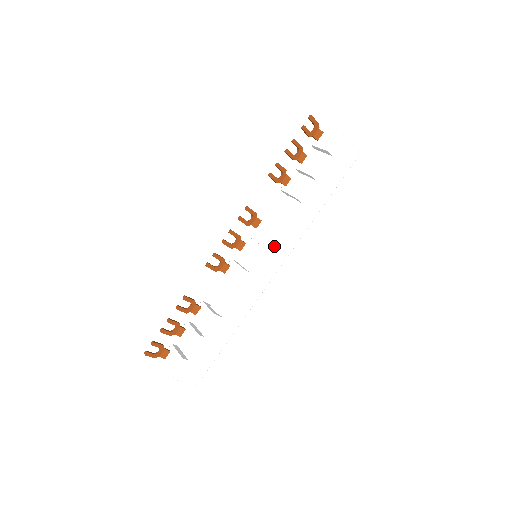
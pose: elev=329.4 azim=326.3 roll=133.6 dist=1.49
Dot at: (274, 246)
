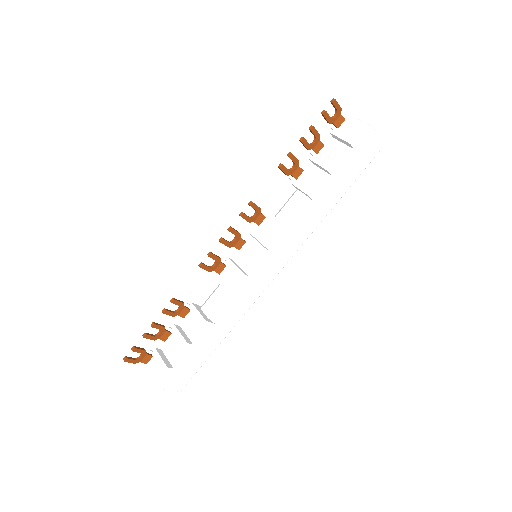
Dot at: (278, 248)
